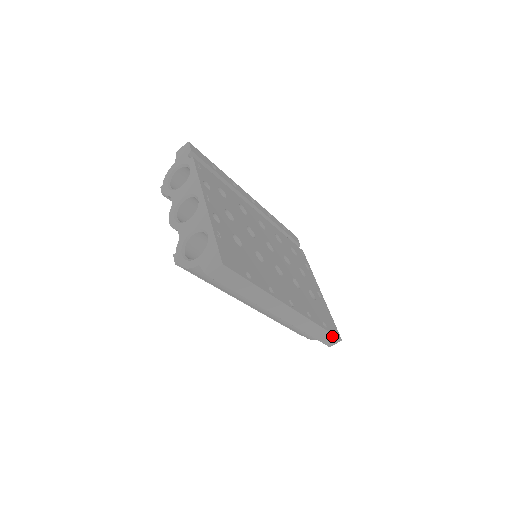
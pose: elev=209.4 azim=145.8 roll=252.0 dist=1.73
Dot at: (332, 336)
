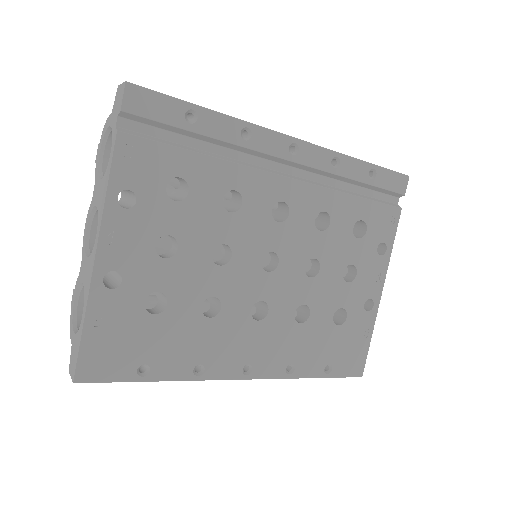
Dot at: (341, 376)
